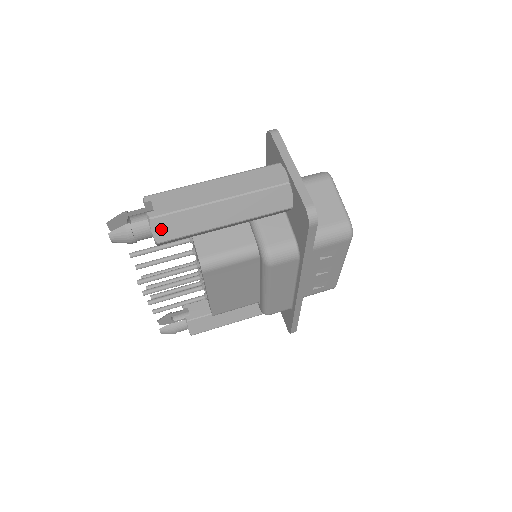
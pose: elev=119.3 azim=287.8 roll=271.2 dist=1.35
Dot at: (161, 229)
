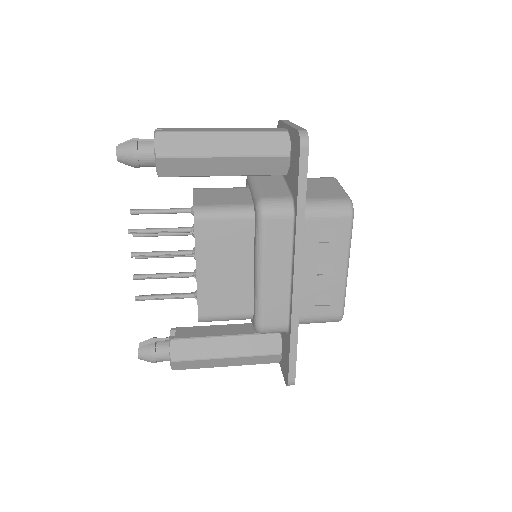
Dot at: (163, 144)
